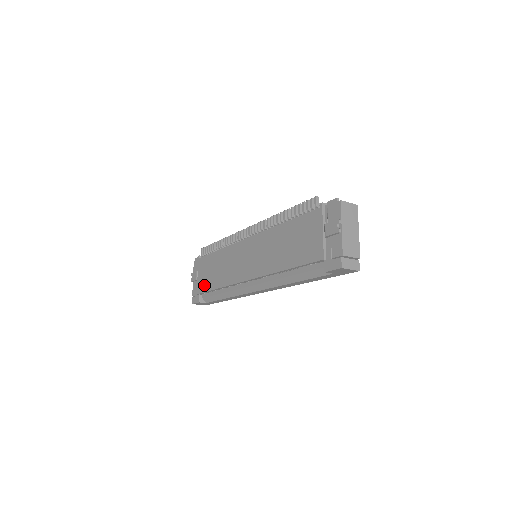
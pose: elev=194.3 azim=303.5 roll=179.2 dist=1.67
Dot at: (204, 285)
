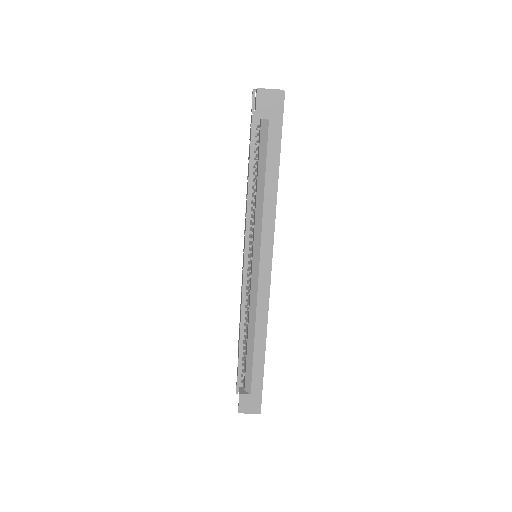
Dot at: occluded
